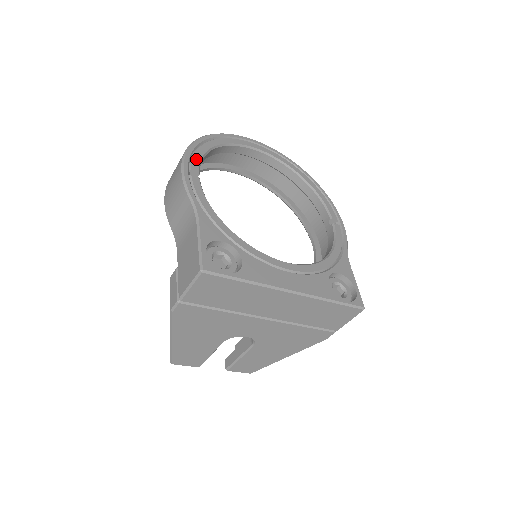
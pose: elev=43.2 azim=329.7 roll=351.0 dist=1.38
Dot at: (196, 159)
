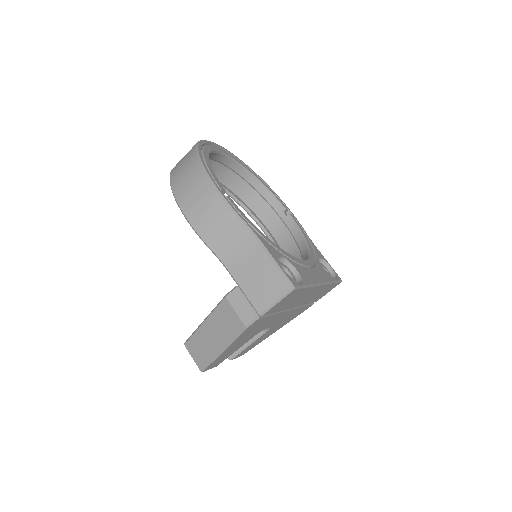
Dot at: (215, 177)
